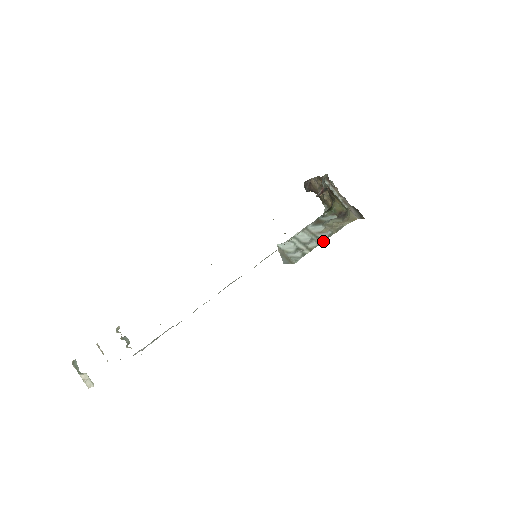
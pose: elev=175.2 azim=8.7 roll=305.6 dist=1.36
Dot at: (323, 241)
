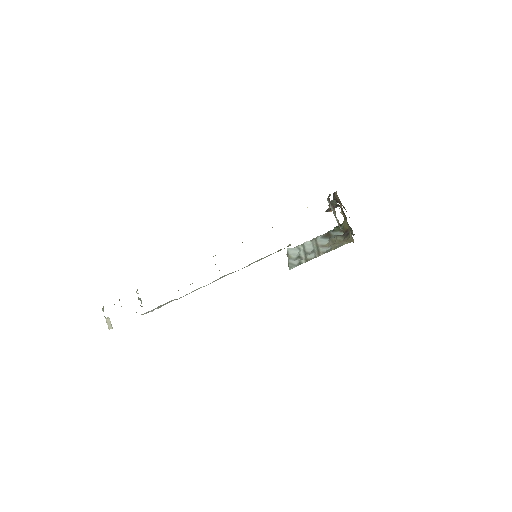
Dot at: (319, 255)
